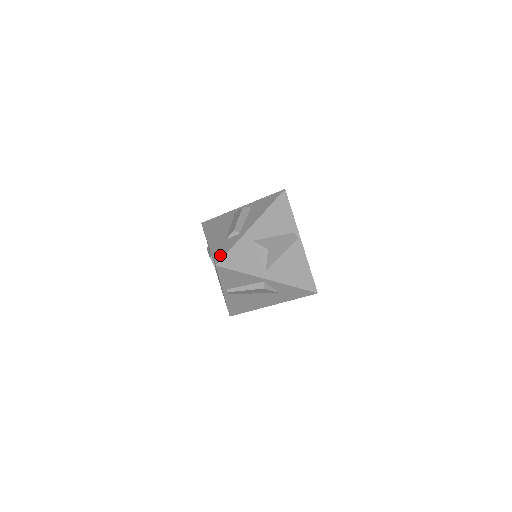
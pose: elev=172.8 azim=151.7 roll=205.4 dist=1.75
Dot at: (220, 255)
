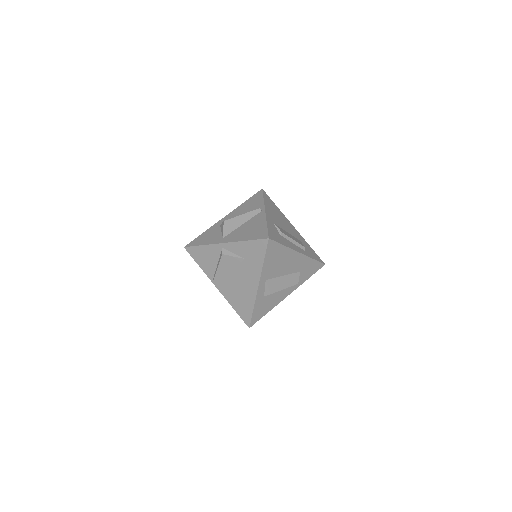
Dot at: occluded
